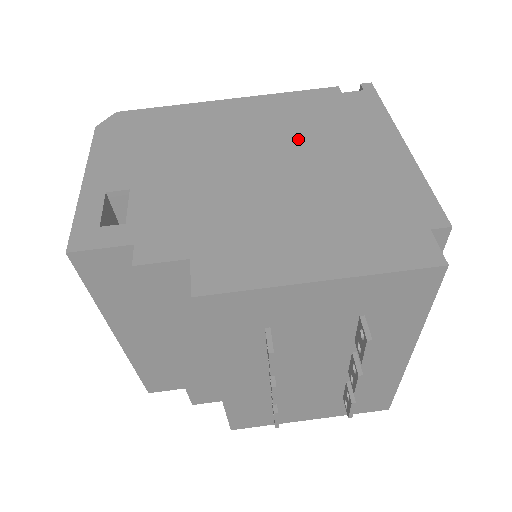
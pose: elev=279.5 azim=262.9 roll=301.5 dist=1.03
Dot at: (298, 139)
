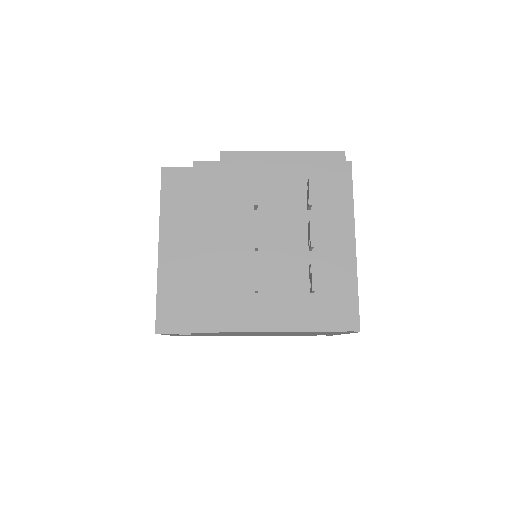
Dot at: occluded
